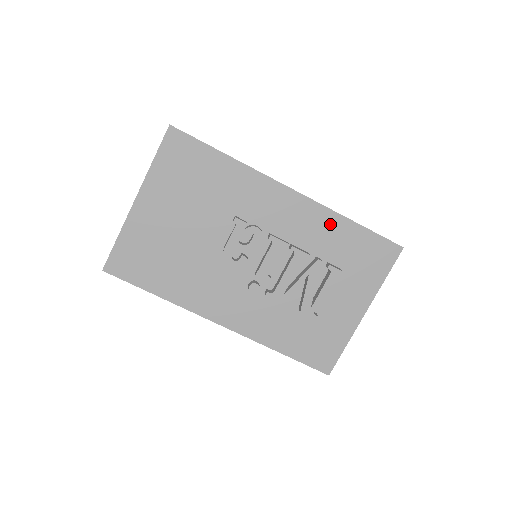
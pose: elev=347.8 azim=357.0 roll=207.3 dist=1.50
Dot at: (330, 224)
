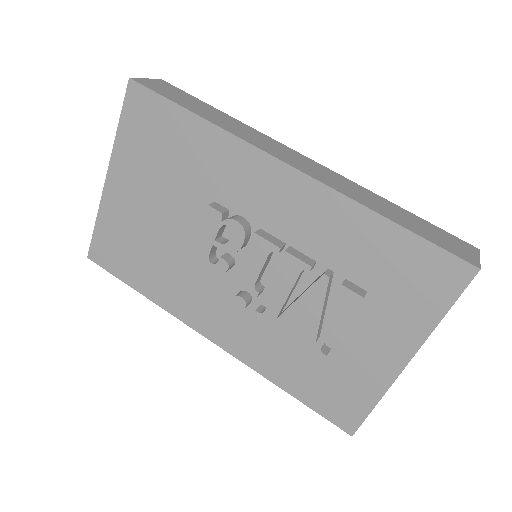
Dot at: (348, 221)
